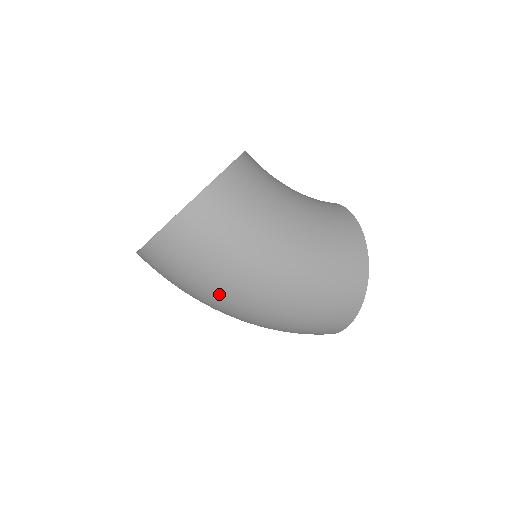
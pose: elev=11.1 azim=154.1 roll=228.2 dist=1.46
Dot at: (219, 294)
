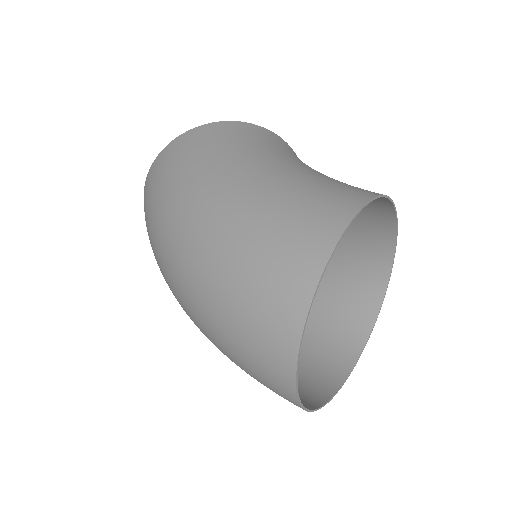
Dot at: (158, 240)
